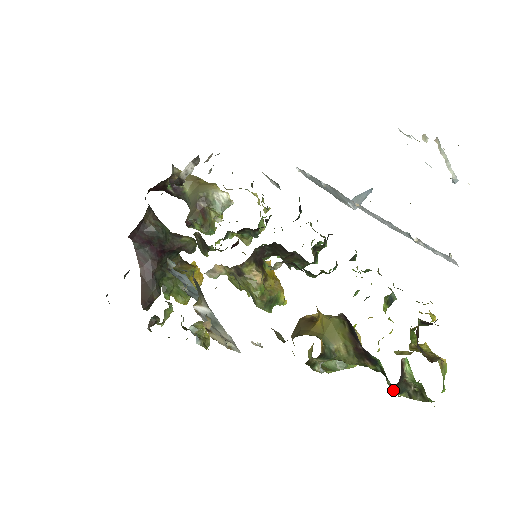
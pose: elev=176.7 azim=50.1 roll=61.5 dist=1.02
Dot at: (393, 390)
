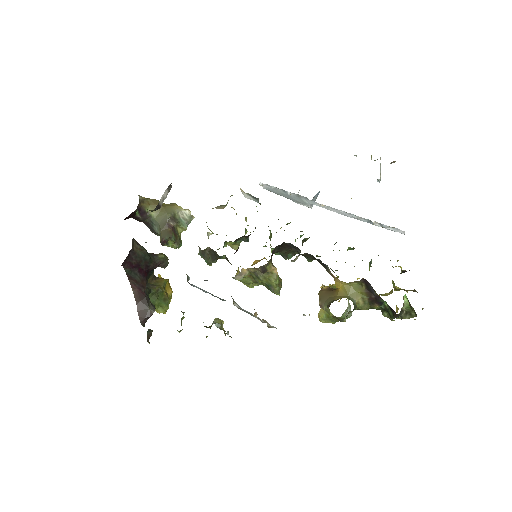
Dot at: (395, 317)
